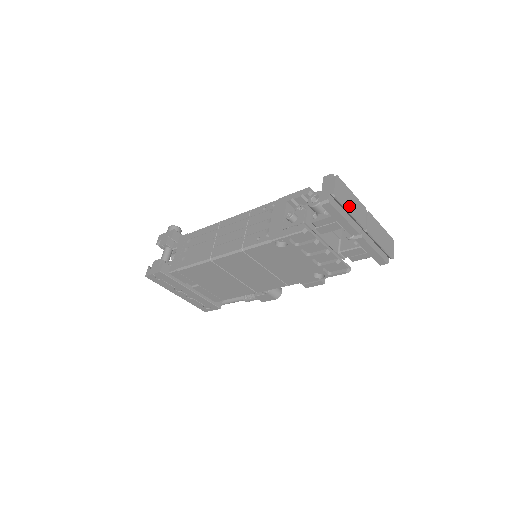
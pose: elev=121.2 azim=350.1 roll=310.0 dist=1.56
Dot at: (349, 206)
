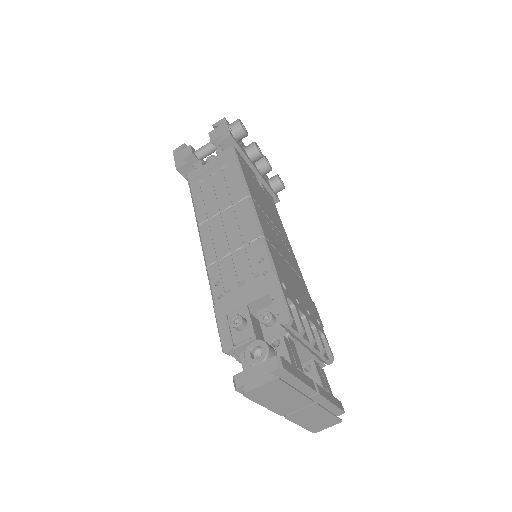
Dot at: (270, 401)
